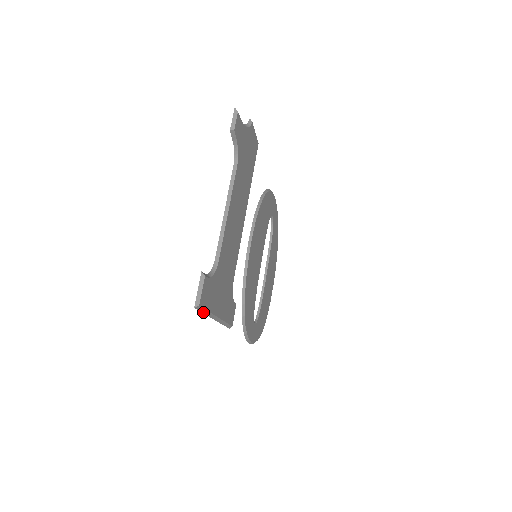
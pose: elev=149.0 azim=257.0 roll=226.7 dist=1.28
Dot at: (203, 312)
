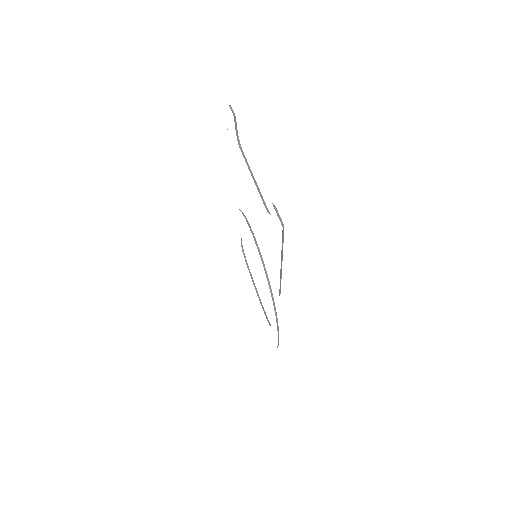
Dot at: (282, 243)
